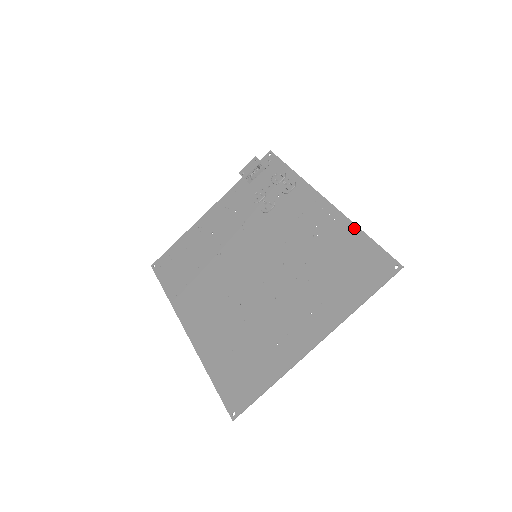
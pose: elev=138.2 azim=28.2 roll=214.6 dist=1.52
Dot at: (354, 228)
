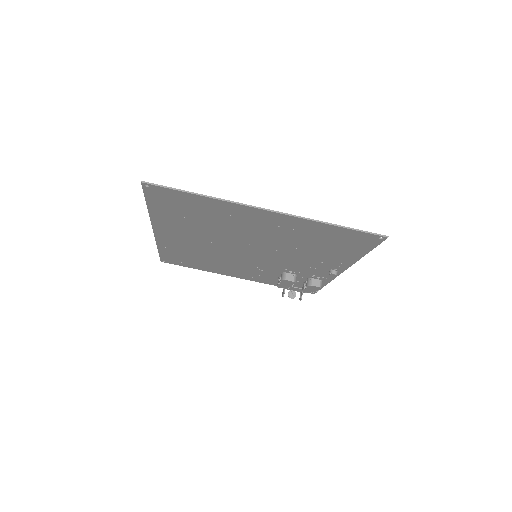
Dot at: (357, 257)
